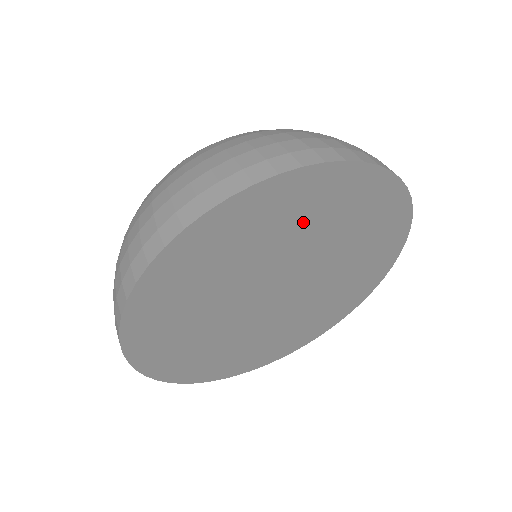
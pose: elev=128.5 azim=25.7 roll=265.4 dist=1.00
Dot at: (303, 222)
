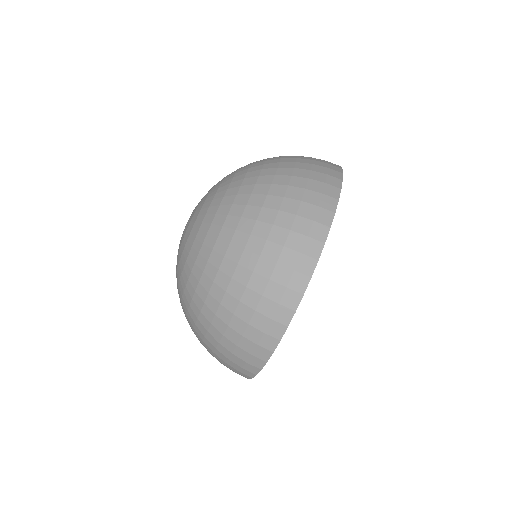
Dot at: occluded
